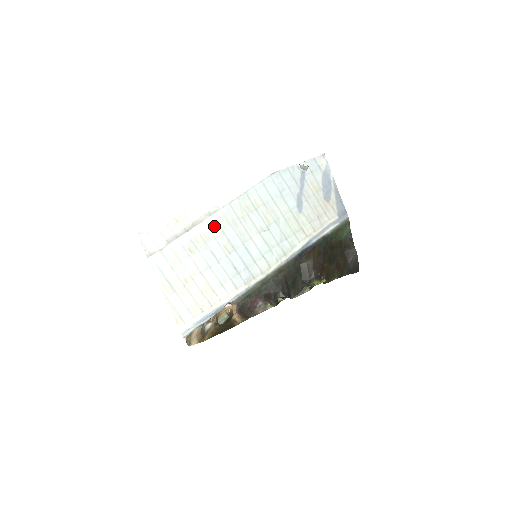
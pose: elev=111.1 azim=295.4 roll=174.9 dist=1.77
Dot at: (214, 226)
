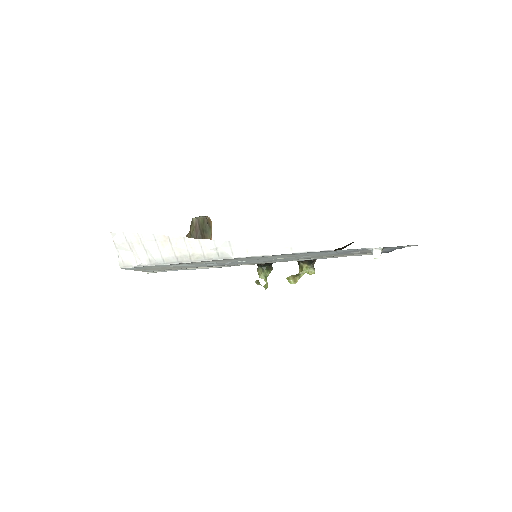
Dot at: occluded
